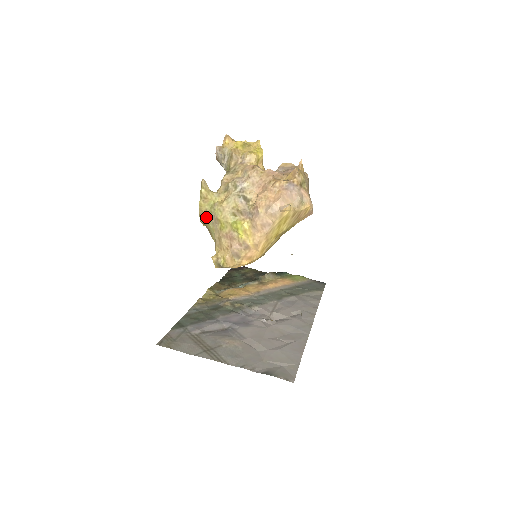
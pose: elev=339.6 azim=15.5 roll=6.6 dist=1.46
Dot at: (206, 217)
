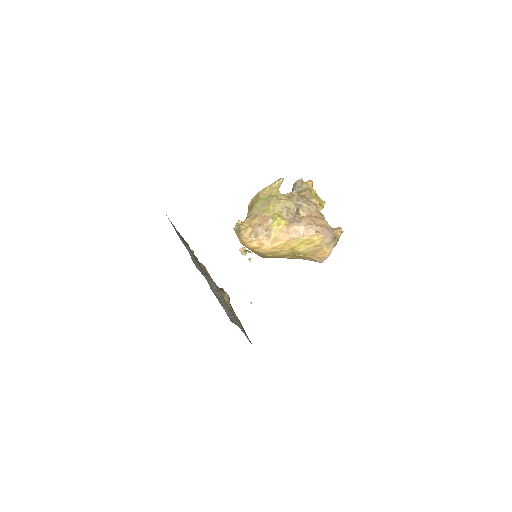
Dot at: (261, 198)
